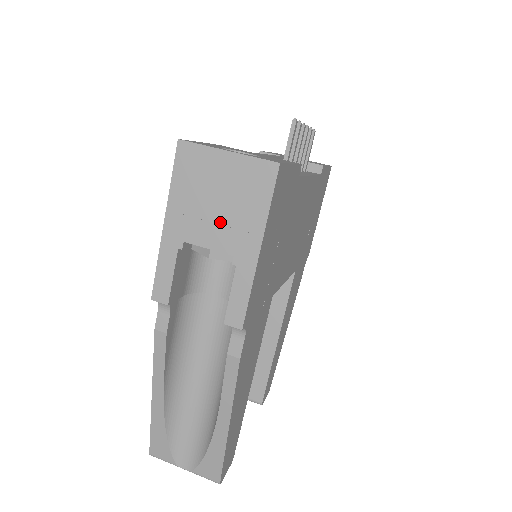
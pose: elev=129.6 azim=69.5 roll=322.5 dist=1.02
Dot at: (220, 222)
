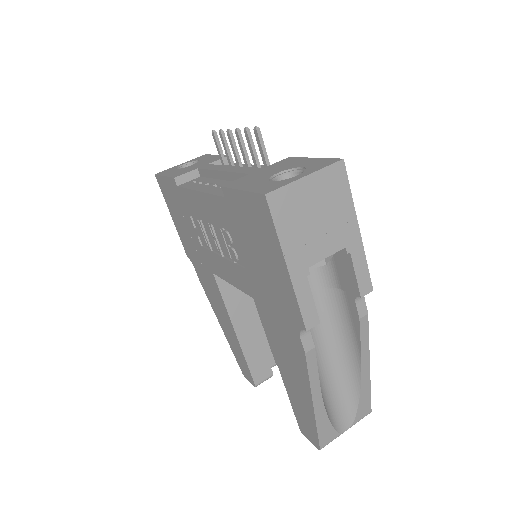
Dot at: (326, 232)
